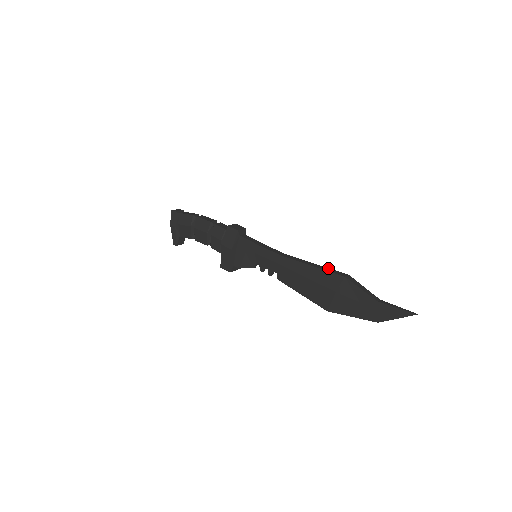
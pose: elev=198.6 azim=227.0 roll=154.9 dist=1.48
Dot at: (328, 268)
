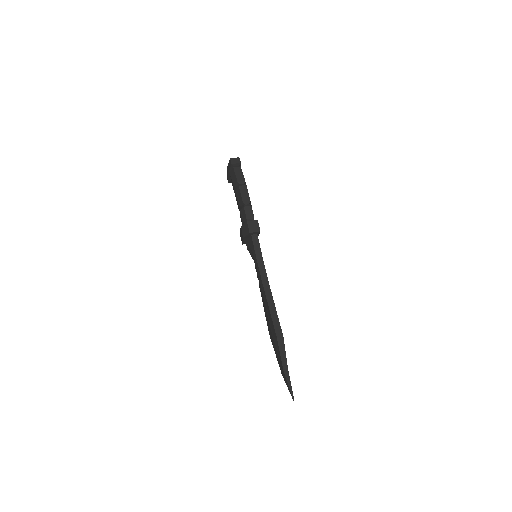
Dot at: (278, 319)
